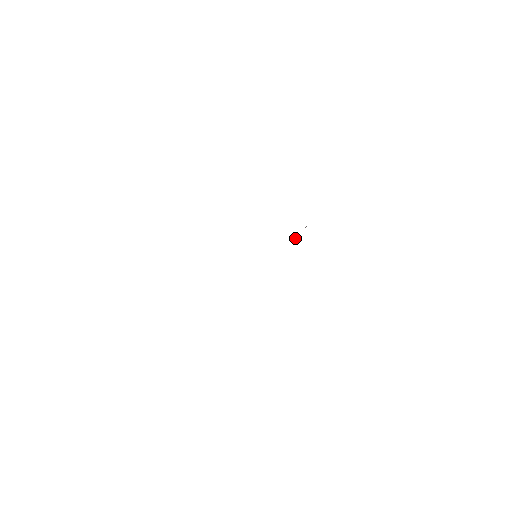
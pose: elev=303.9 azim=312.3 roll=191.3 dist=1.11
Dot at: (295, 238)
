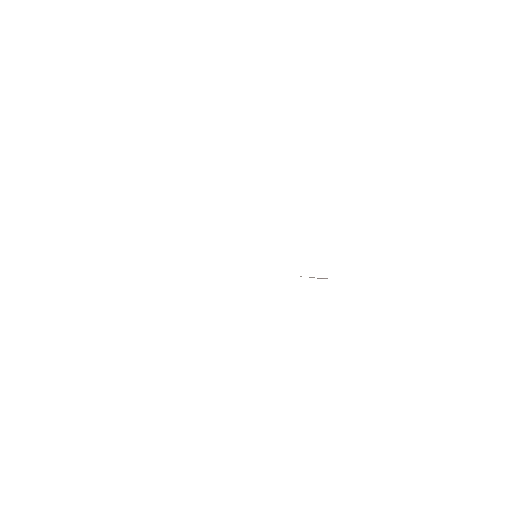
Dot at: occluded
